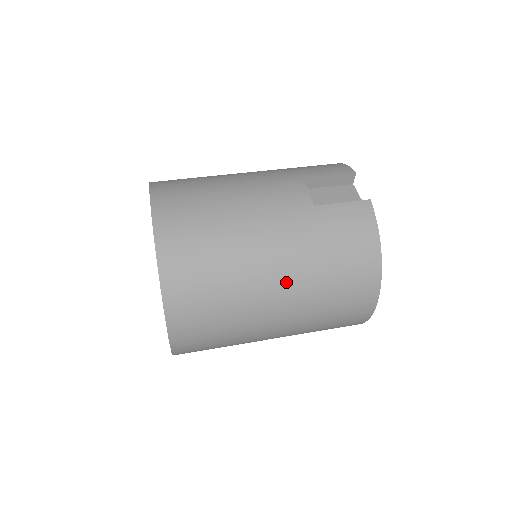
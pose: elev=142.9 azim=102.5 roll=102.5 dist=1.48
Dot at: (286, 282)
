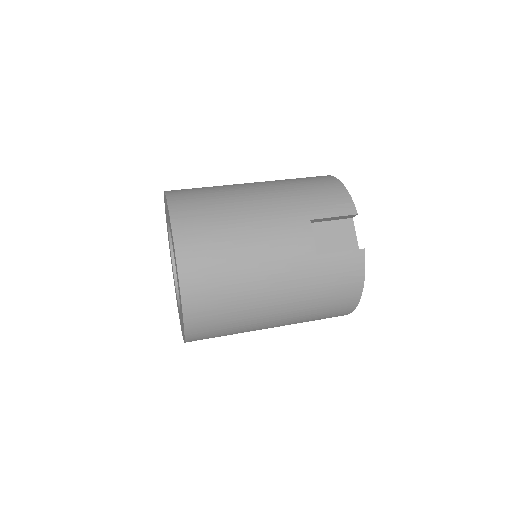
Dot at: (283, 313)
